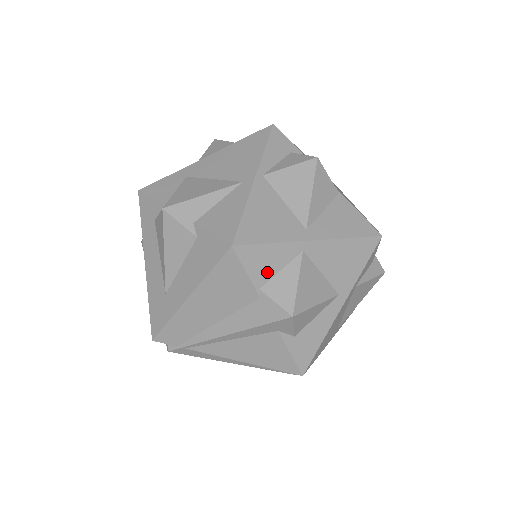
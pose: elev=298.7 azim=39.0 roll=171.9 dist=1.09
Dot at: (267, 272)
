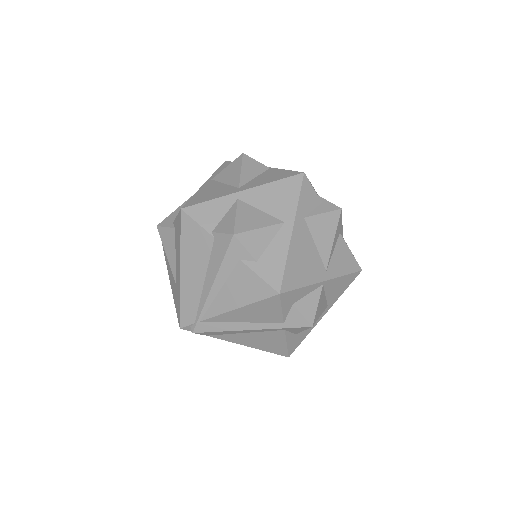
Dot at: (214, 219)
